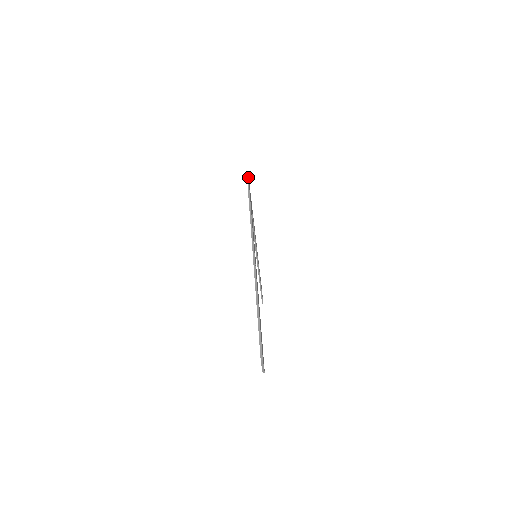
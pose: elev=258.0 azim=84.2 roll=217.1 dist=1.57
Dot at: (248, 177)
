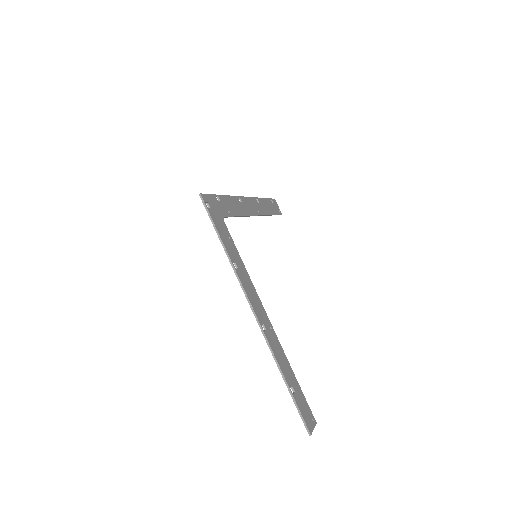
Dot at: (202, 200)
